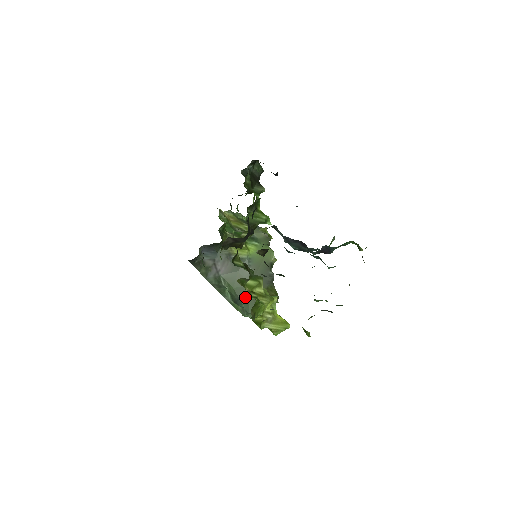
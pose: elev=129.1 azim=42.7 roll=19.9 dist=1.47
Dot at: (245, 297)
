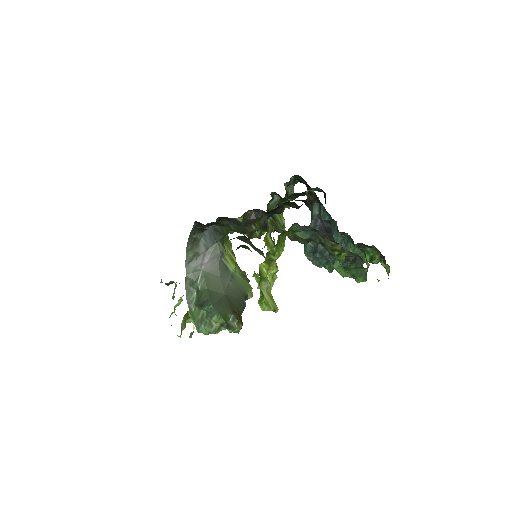
Dot at: (217, 300)
